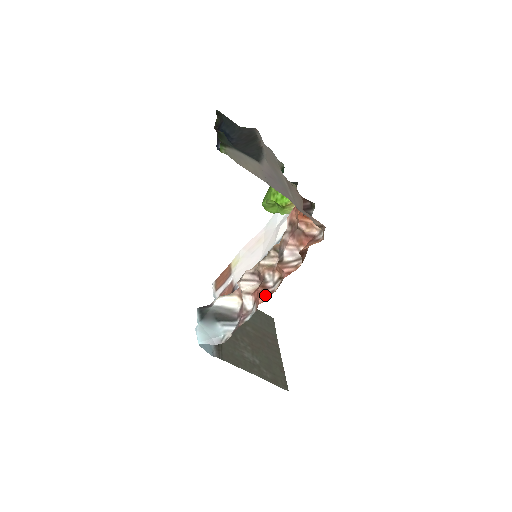
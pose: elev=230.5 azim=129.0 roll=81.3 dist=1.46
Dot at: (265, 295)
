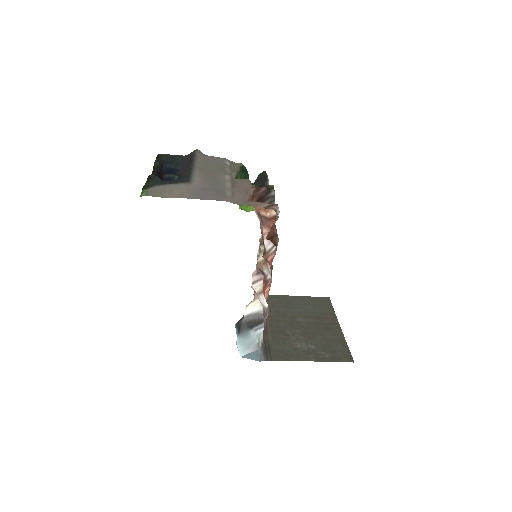
Dot at: (267, 289)
